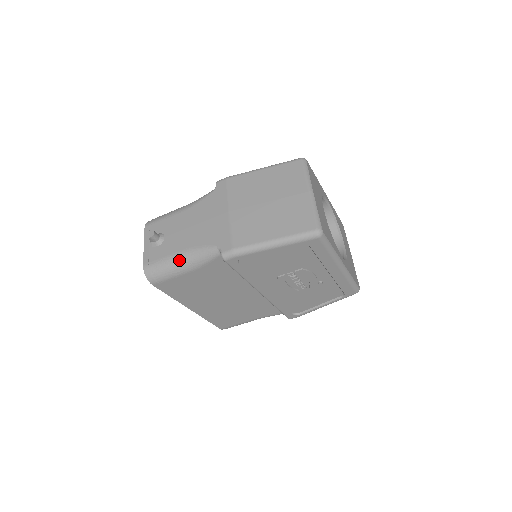
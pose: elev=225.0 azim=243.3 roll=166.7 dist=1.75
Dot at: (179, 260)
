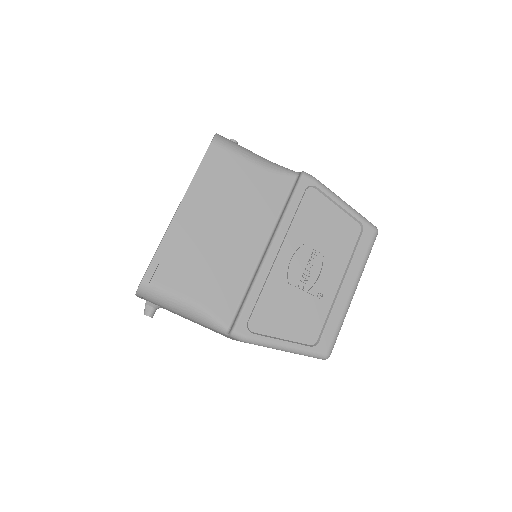
Dot at: (255, 154)
